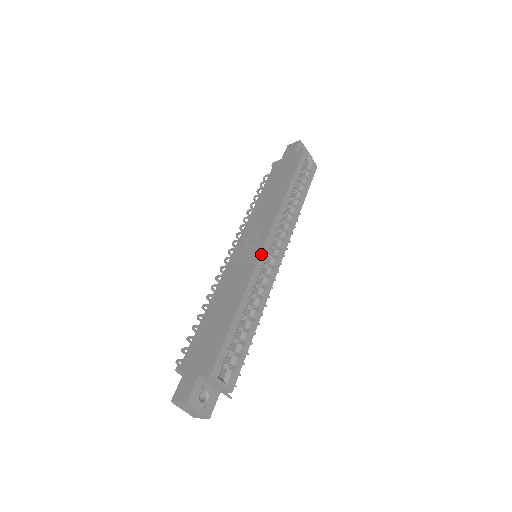
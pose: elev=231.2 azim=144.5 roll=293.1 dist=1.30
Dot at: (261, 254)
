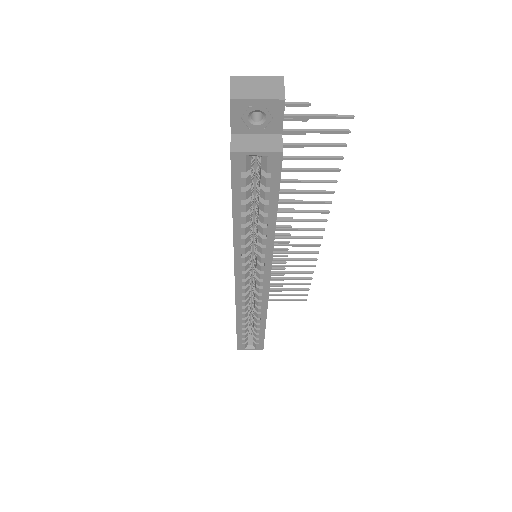
Dot at: (236, 294)
